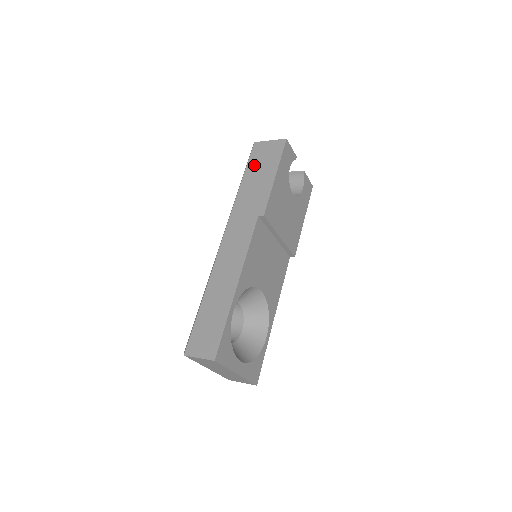
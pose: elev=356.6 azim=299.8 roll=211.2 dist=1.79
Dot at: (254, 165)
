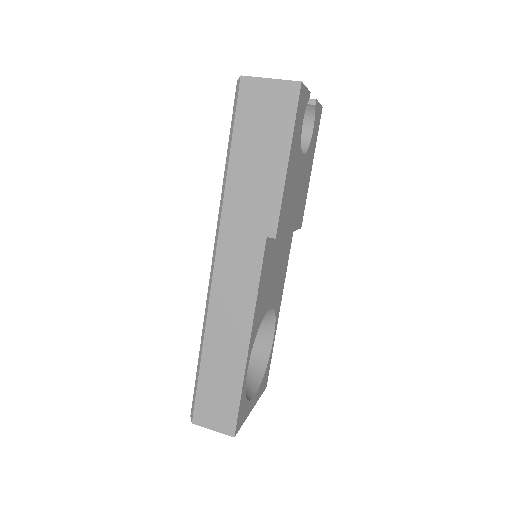
Dot at: (247, 131)
